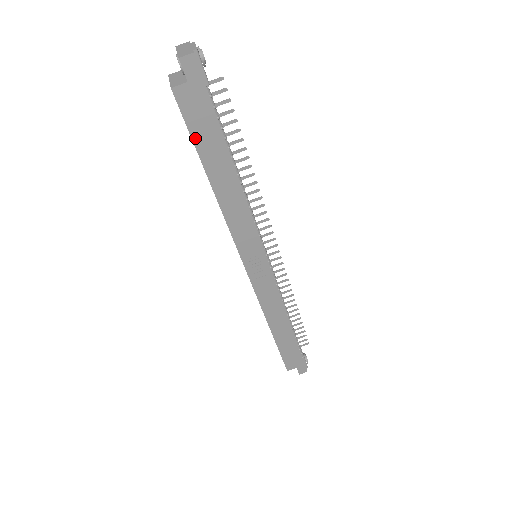
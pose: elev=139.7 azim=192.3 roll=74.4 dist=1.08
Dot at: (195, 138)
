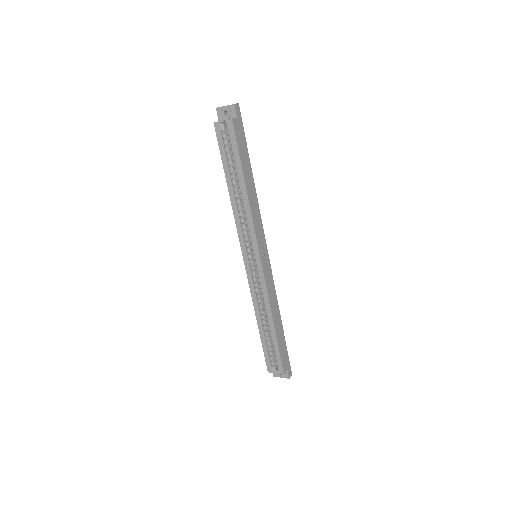
Dot at: (240, 152)
